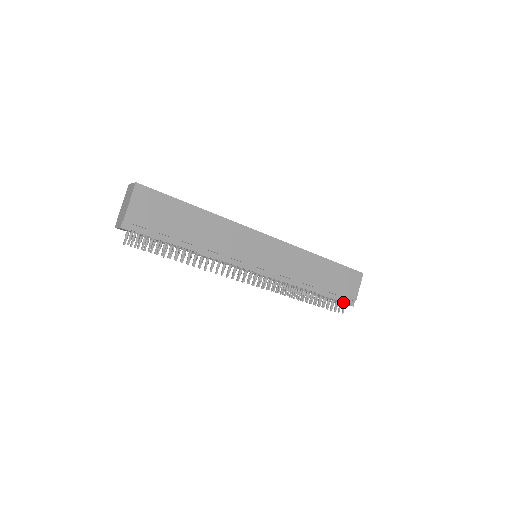
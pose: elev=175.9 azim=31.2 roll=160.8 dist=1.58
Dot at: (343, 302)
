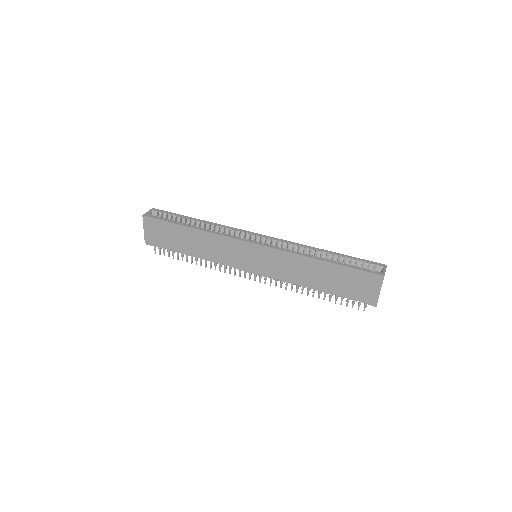
Dot at: (362, 301)
